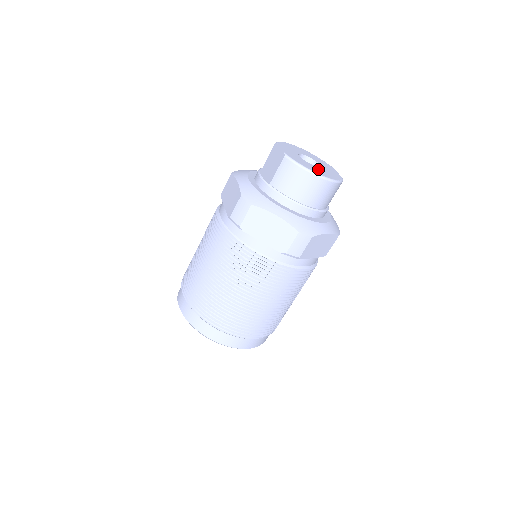
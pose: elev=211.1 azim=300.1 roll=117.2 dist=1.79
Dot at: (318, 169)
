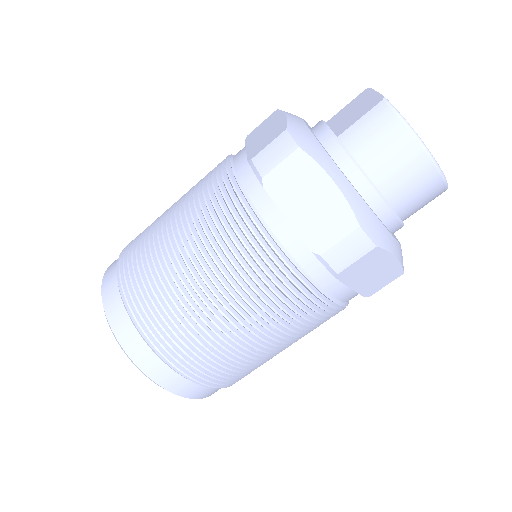
Dot at: occluded
